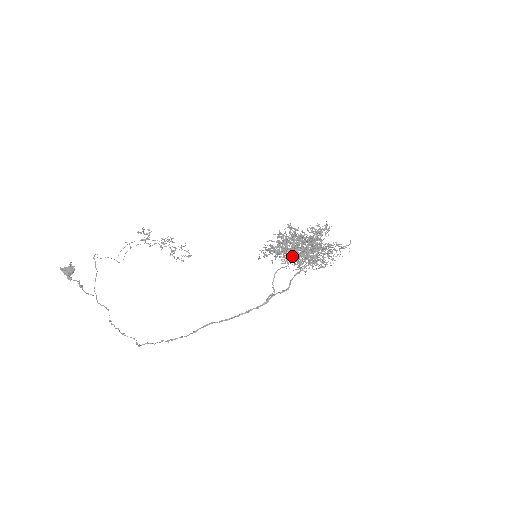
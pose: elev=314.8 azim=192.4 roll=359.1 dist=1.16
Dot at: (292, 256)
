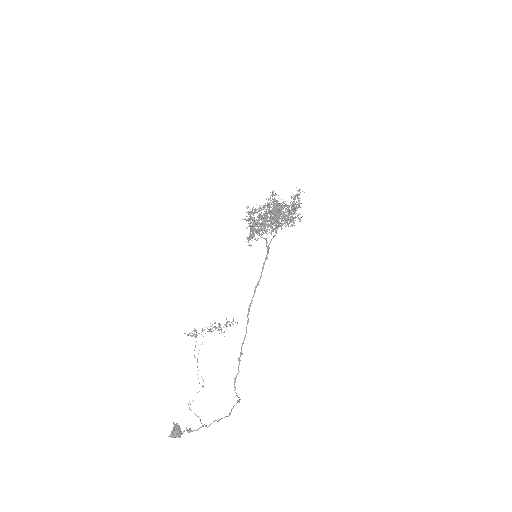
Dot at: (261, 218)
